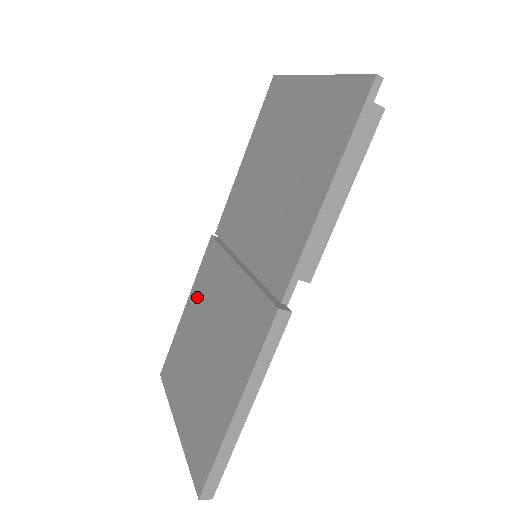
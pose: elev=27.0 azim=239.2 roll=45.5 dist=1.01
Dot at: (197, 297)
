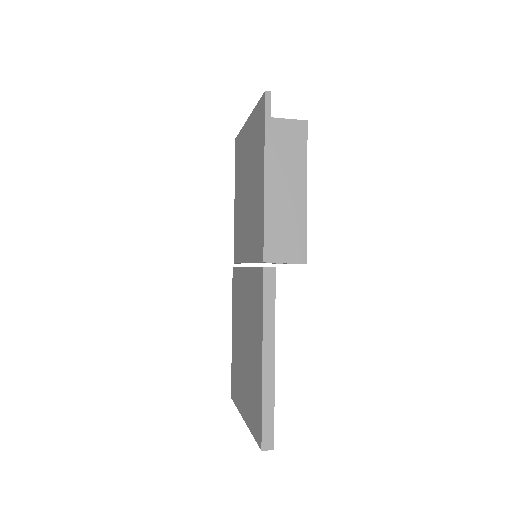
Dot at: (235, 316)
